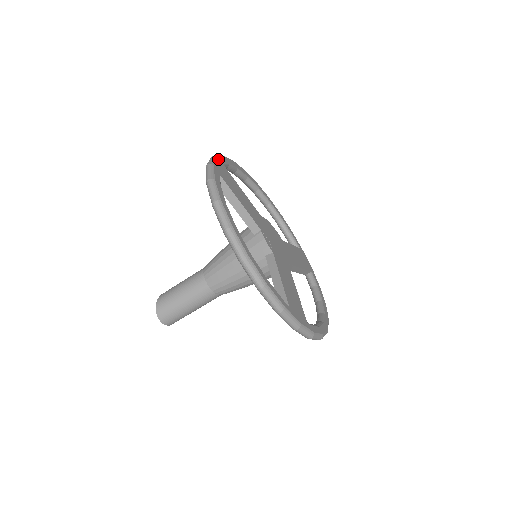
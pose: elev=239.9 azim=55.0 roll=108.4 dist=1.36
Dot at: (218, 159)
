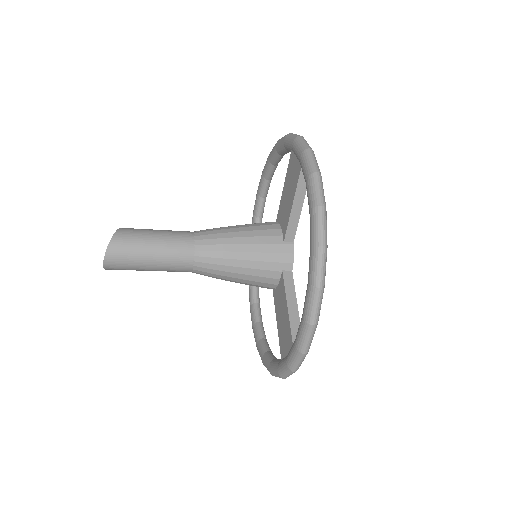
Dot at: occluded
